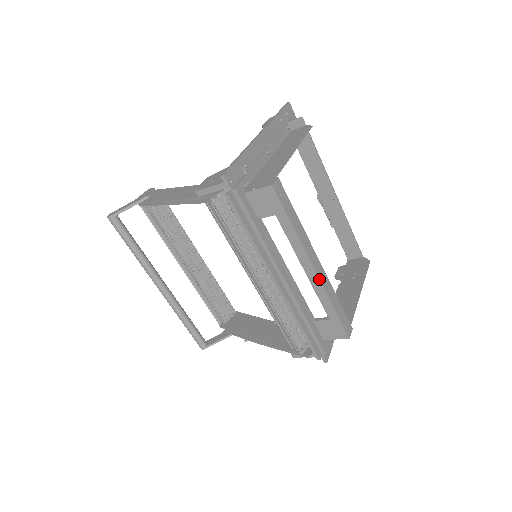
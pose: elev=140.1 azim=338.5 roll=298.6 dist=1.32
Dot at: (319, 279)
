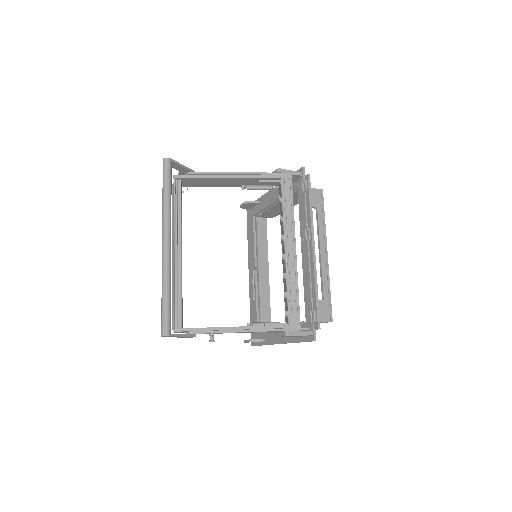
Dot at: occluded
